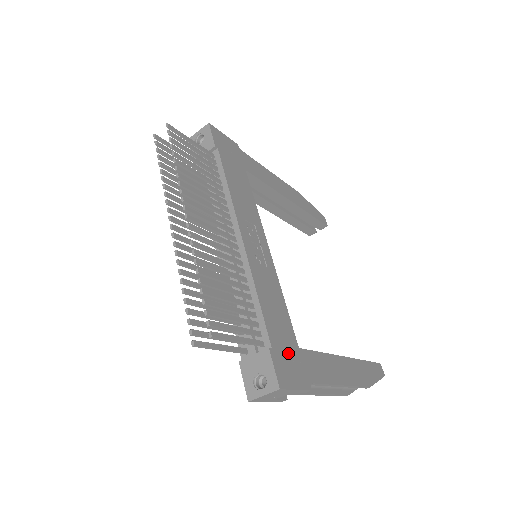
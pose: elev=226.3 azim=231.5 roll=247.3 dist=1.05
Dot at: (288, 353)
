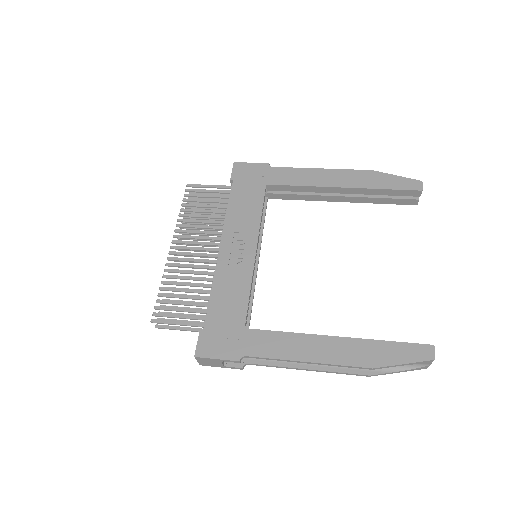
Dot at: (224, 332)
